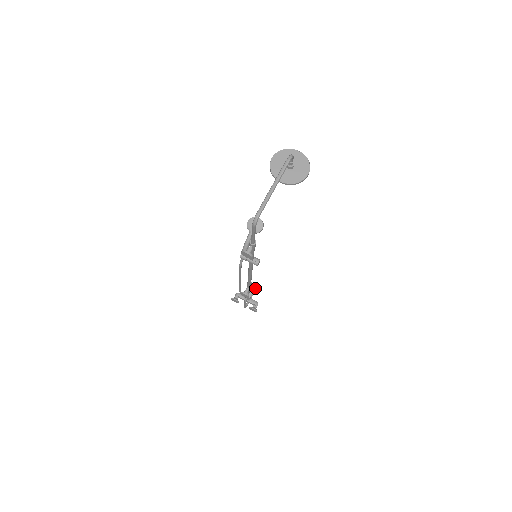
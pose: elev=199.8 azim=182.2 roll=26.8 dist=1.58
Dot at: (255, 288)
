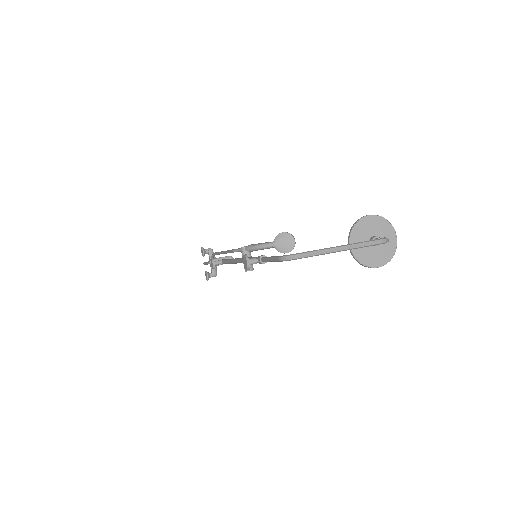
Dot at: occluded
